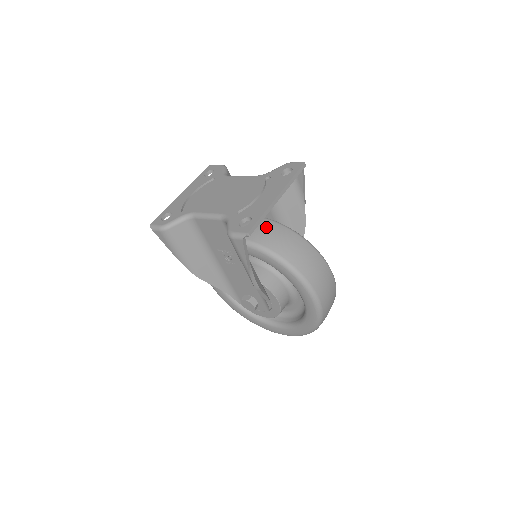
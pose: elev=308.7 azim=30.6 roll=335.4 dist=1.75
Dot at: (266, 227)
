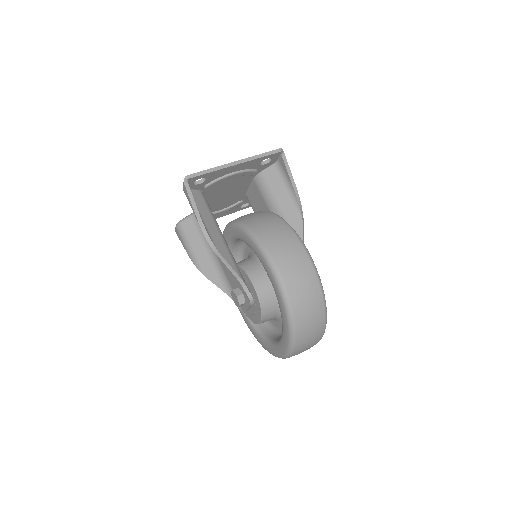
Dot at: (250, 213)
